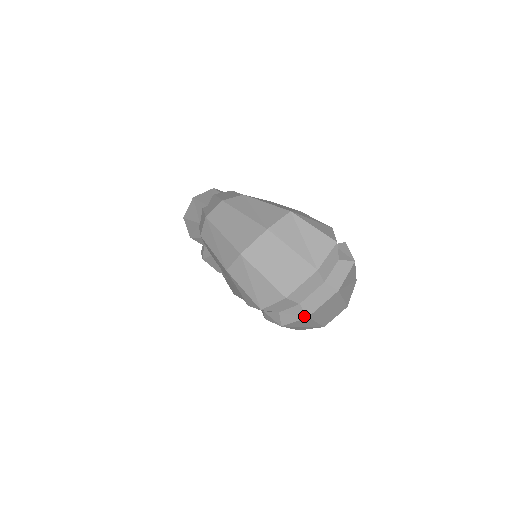
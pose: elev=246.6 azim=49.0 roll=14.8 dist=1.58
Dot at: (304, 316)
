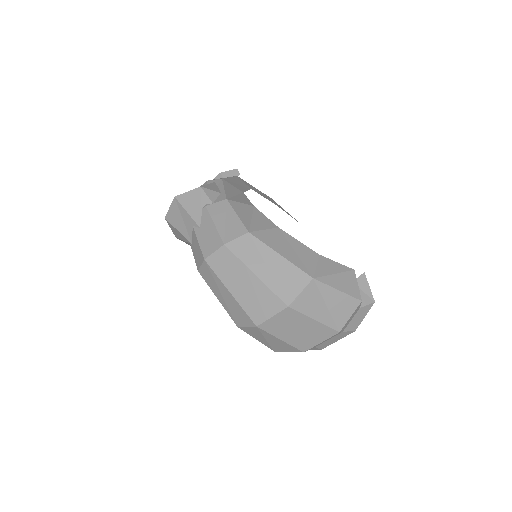
Dot at: (317, 349)
